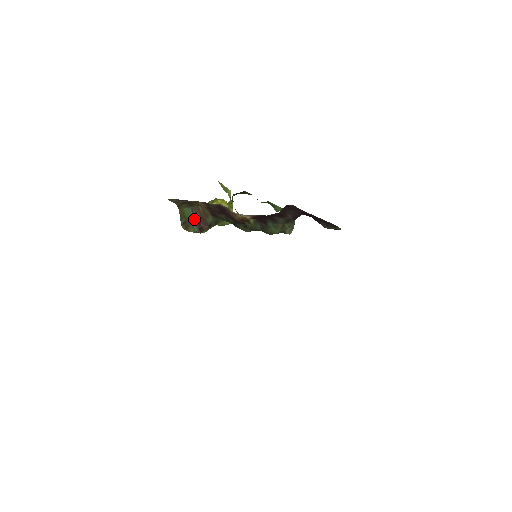
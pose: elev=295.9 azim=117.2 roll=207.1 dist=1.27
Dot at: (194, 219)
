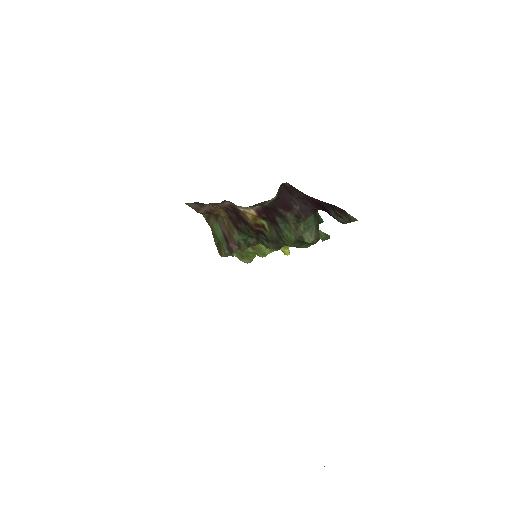
Dot at: (223, 237)
